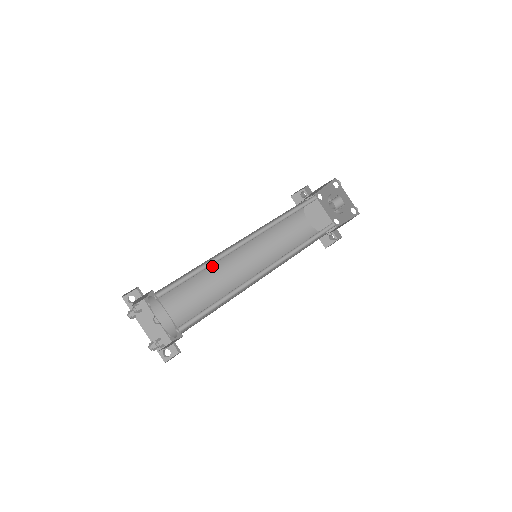
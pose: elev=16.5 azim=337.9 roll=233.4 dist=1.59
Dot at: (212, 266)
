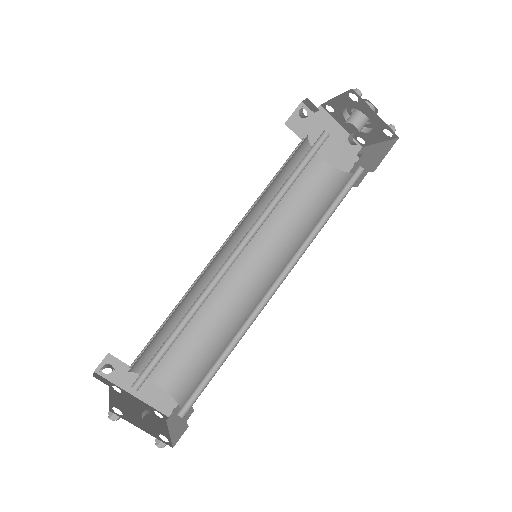
Dot at: (199, 286)
